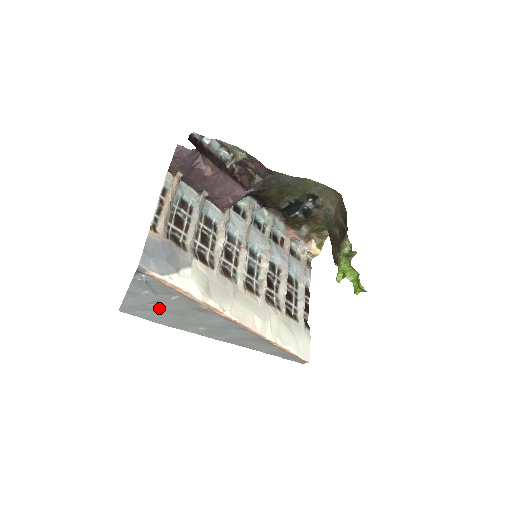
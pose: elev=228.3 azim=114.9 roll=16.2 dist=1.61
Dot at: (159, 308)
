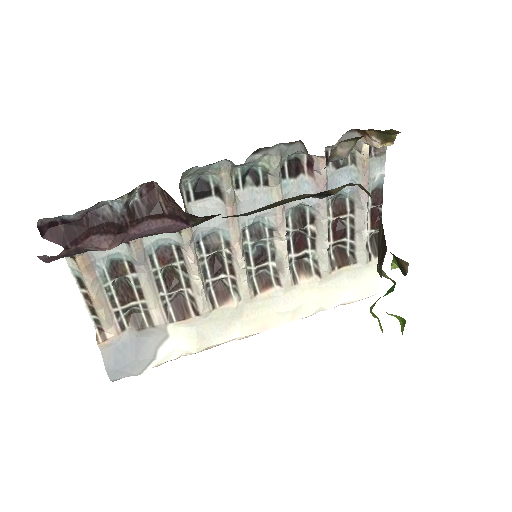
Dot at: occluded
